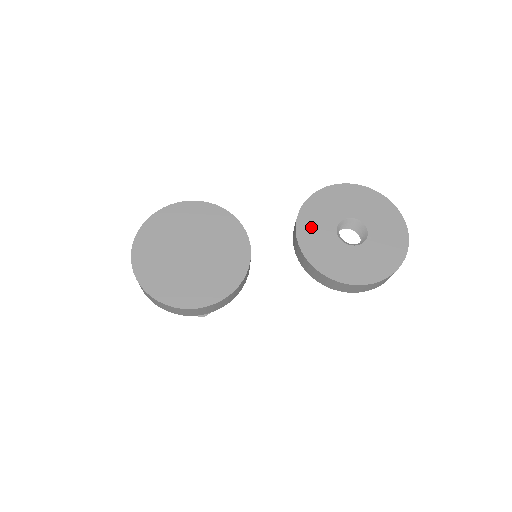
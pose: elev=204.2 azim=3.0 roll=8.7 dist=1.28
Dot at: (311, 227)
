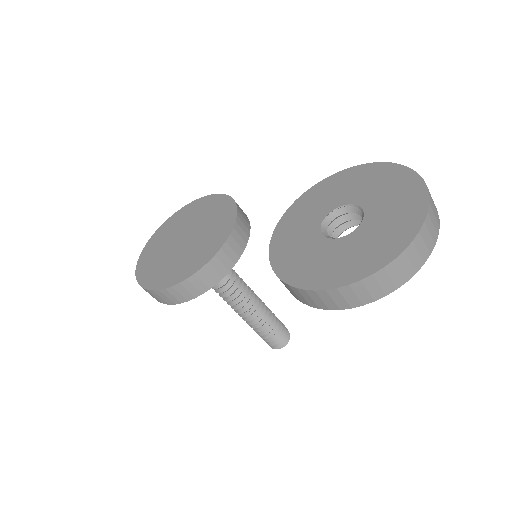
Dot at: (298, 216)
